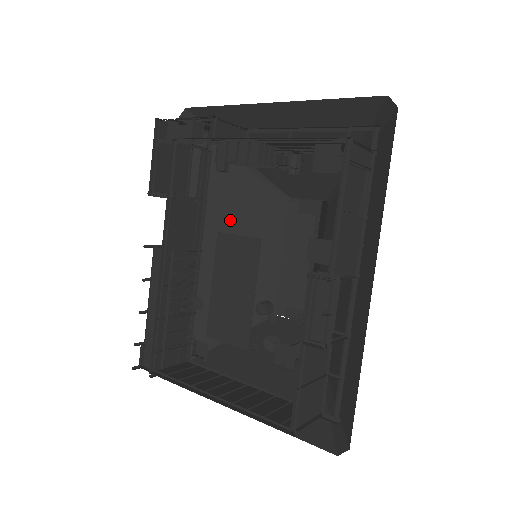
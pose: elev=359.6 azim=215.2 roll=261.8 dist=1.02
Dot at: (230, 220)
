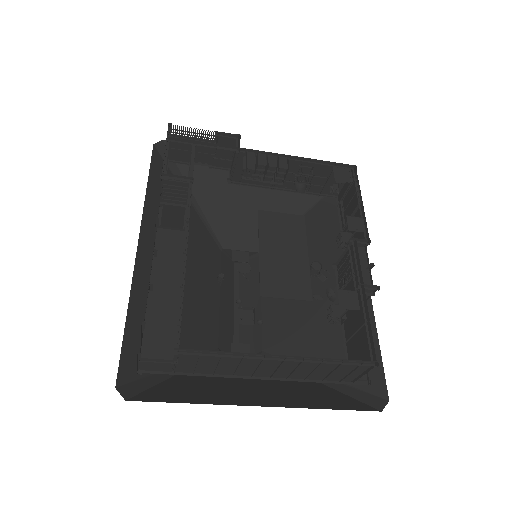
Dot at: occluded
